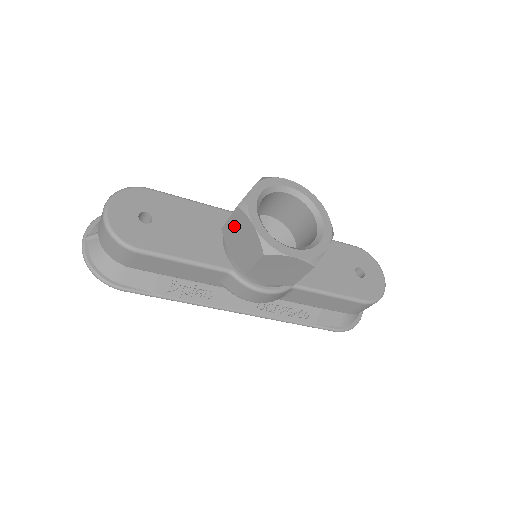
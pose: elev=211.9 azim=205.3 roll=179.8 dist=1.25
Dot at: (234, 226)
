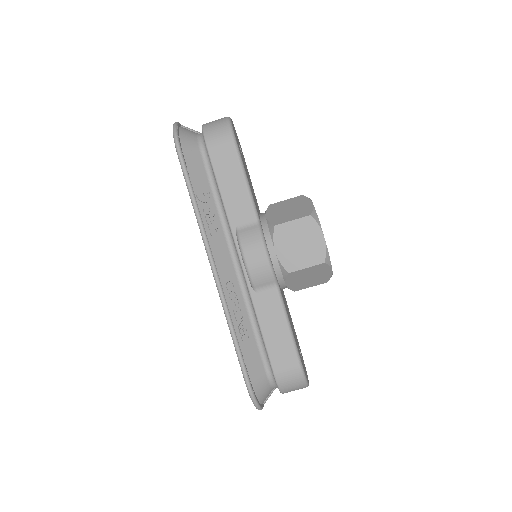
Dot at: (288, 203)
